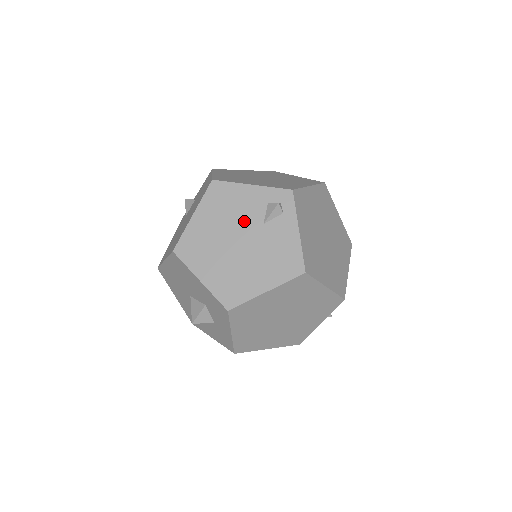
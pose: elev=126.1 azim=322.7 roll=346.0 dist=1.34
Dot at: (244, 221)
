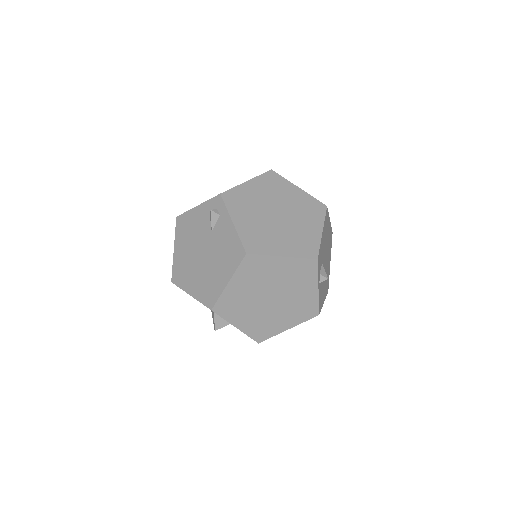
Dot at: (201, 236)
